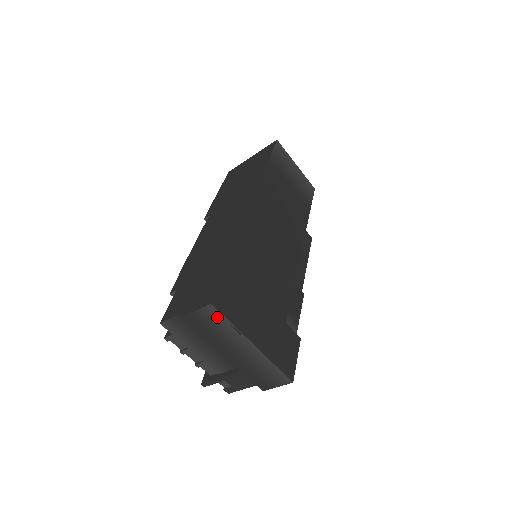
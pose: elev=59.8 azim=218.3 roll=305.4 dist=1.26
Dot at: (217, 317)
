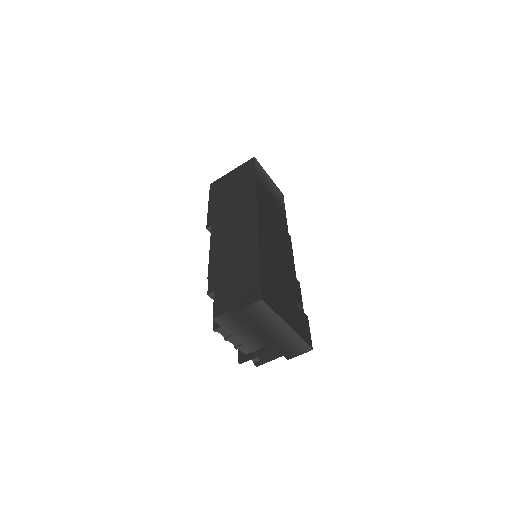
Dot at: (264, 309)
